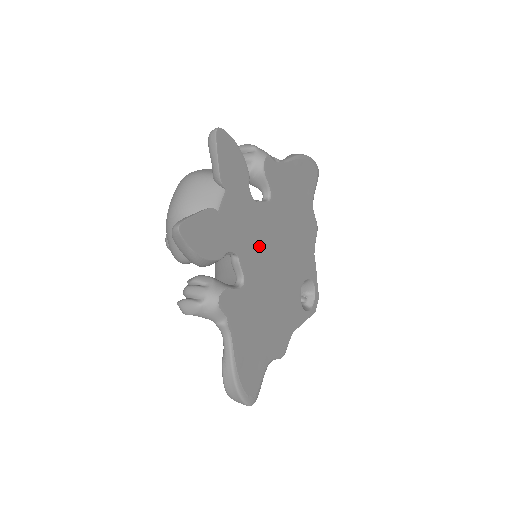
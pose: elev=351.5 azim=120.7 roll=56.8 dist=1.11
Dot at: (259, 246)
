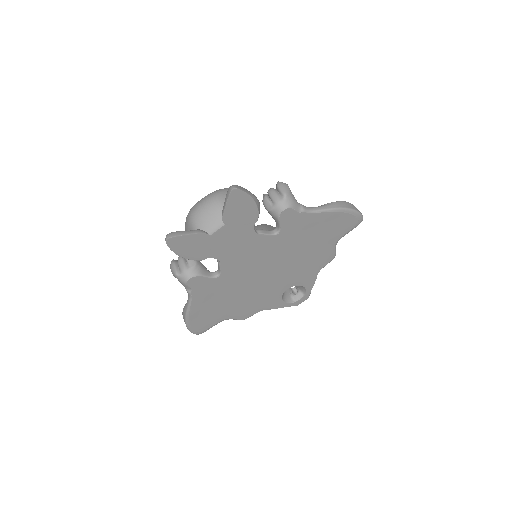
Dot at: (248, 259)
